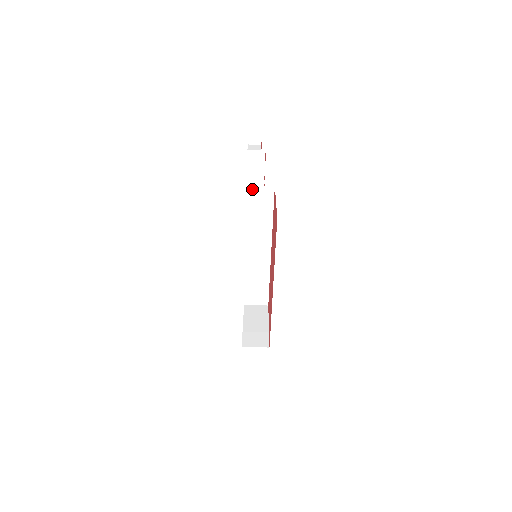
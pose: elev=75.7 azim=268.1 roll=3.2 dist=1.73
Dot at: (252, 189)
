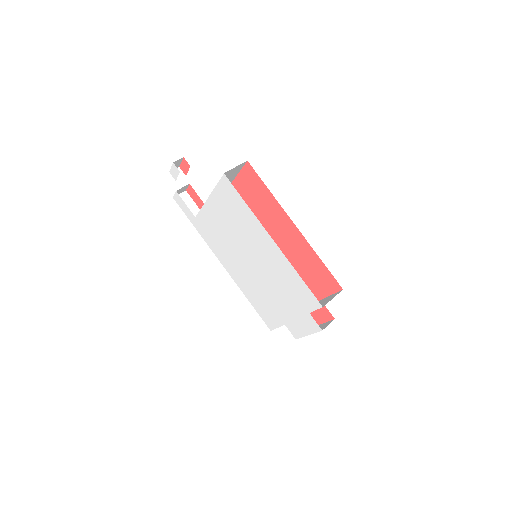
Dot at: occluded
